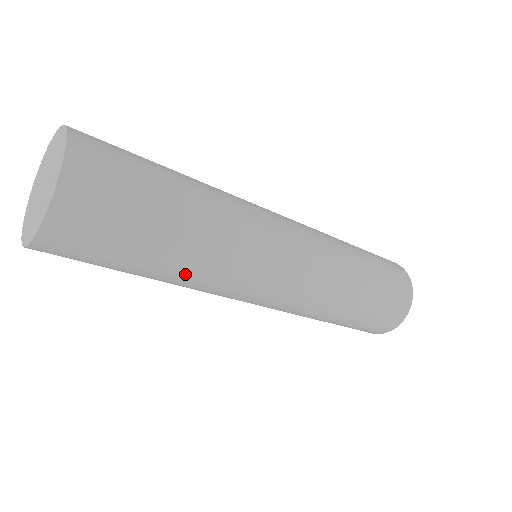
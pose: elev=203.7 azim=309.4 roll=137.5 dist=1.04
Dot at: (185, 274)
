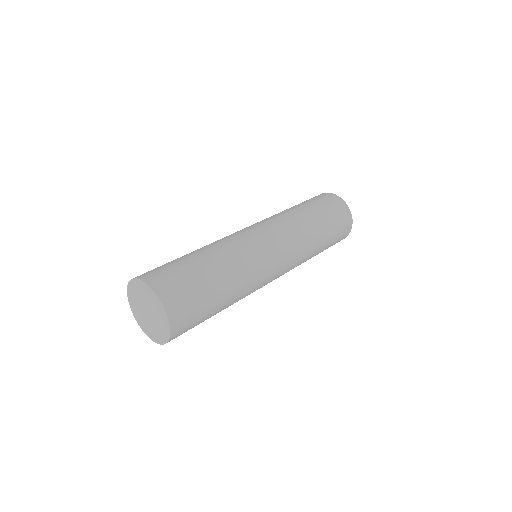
Dot at: (235, 300)
